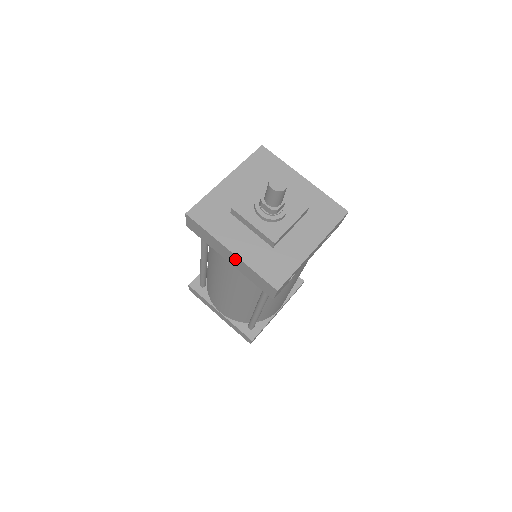
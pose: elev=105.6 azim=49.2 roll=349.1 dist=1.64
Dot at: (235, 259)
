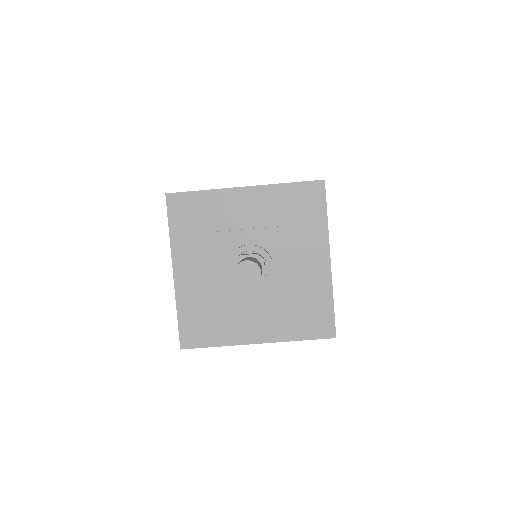
Dot at: occluded
